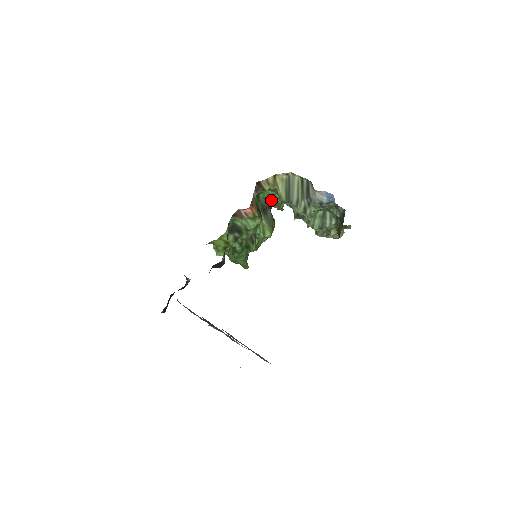
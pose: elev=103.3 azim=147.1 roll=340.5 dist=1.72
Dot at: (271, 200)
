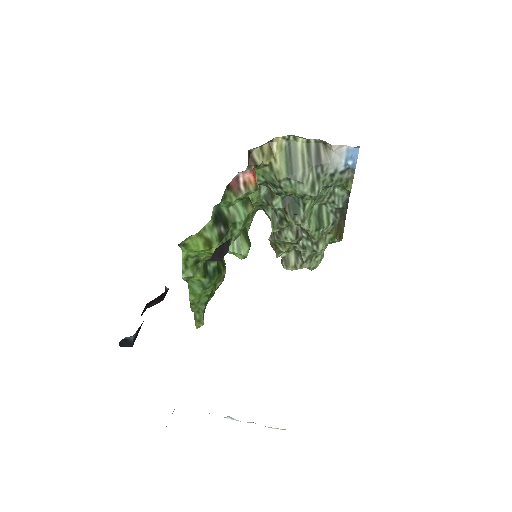
Dot at: occluded
